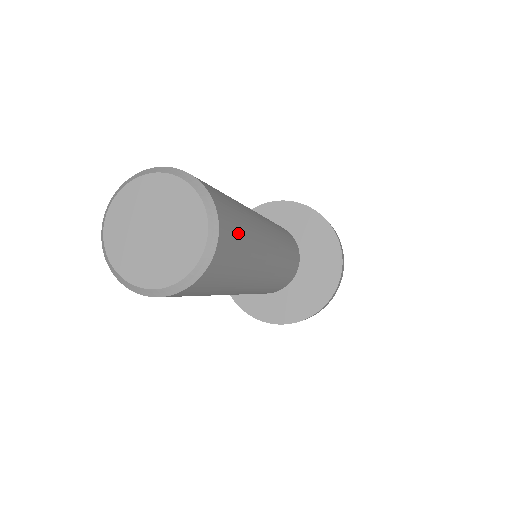
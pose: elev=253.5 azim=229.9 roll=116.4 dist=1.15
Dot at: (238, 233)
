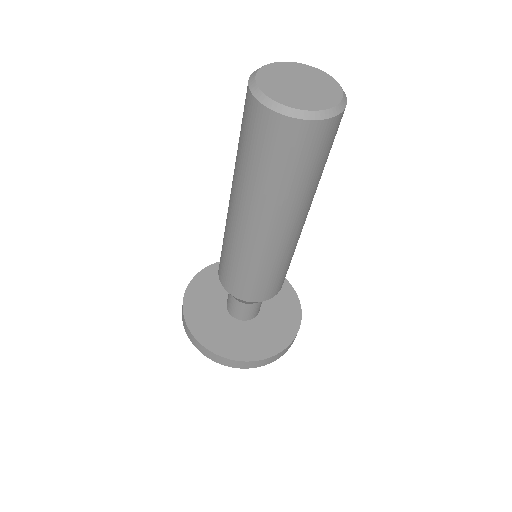
Dot at: occluded
